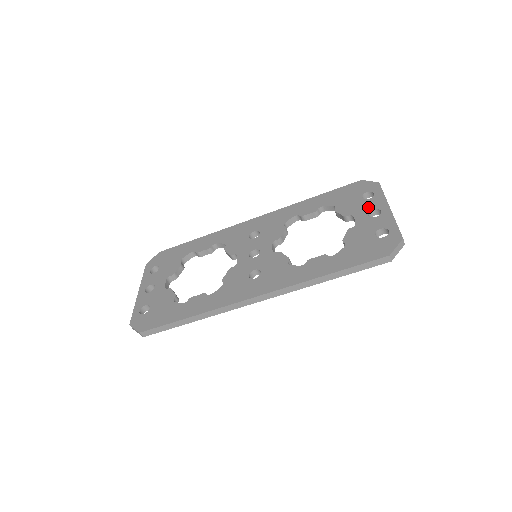
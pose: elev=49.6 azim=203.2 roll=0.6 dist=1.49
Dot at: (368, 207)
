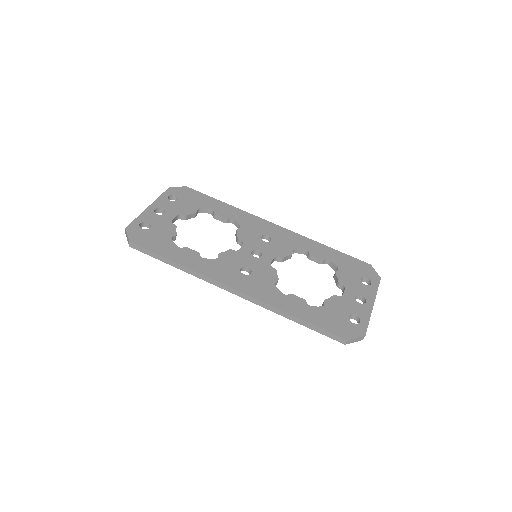
Dot at: (360, 290)
